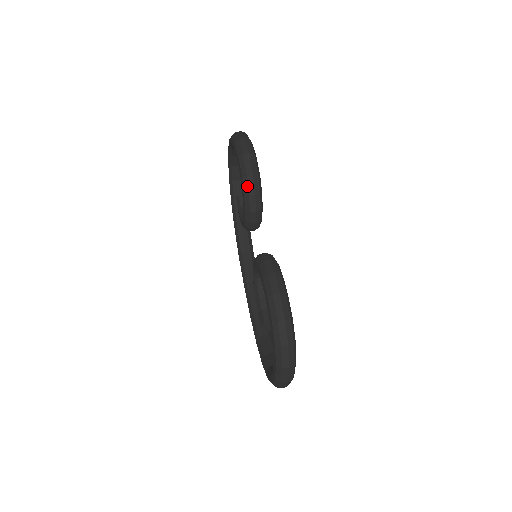
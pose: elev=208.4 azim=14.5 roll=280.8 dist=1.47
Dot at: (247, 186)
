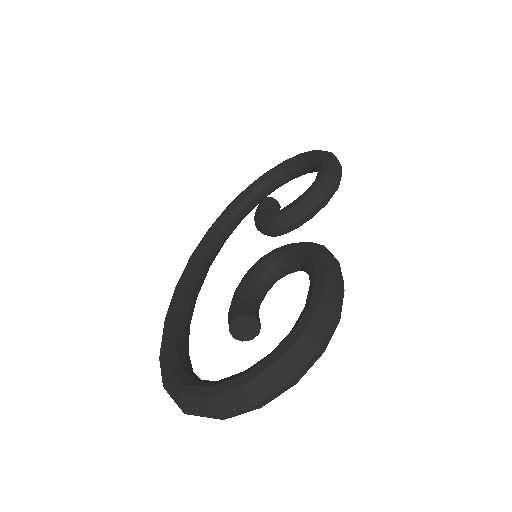
Dot at: (326, 183)
